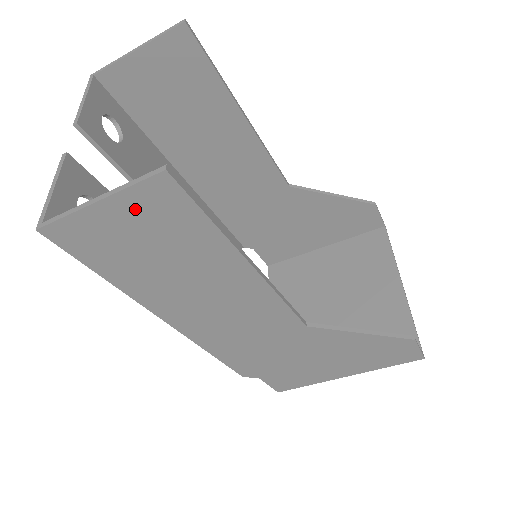
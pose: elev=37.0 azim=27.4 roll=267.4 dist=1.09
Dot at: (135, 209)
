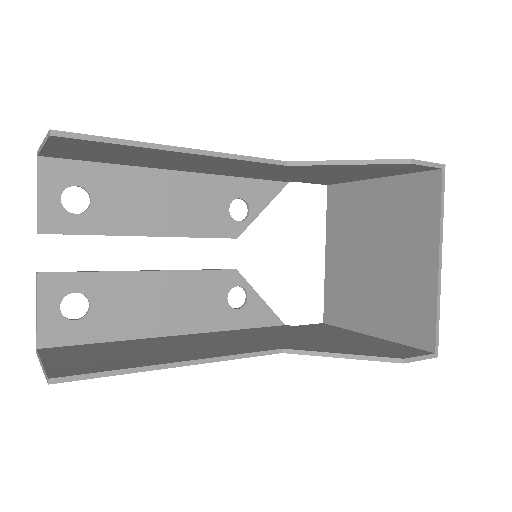
Dot at: occluded
